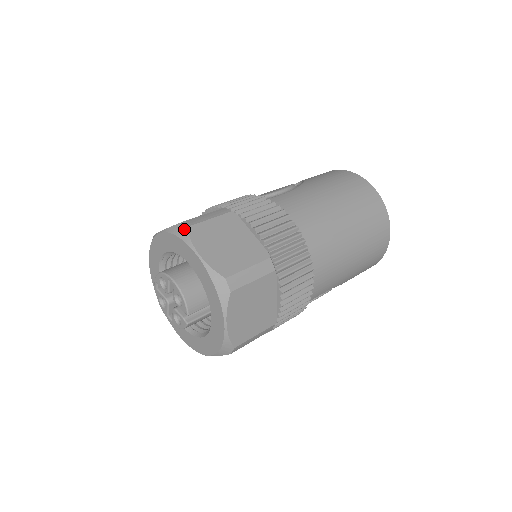
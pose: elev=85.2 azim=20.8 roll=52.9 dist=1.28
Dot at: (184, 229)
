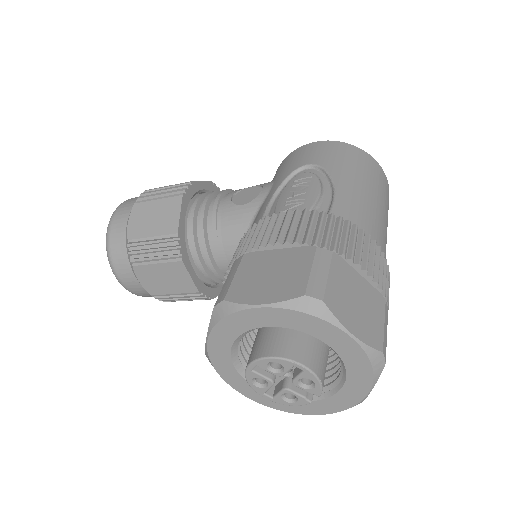
Dot at: (320, 304)
